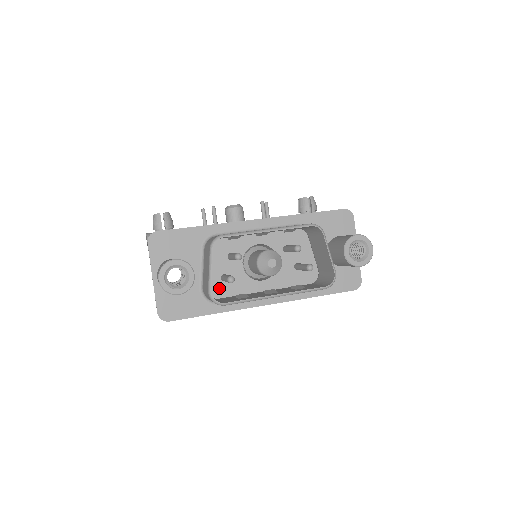
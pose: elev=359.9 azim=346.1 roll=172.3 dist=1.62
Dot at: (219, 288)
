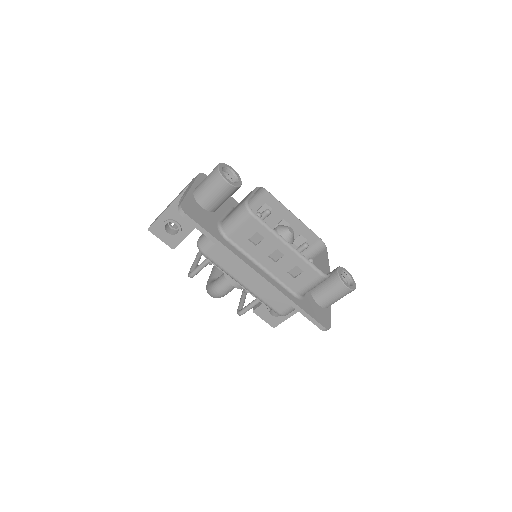
Dot at: occluded
